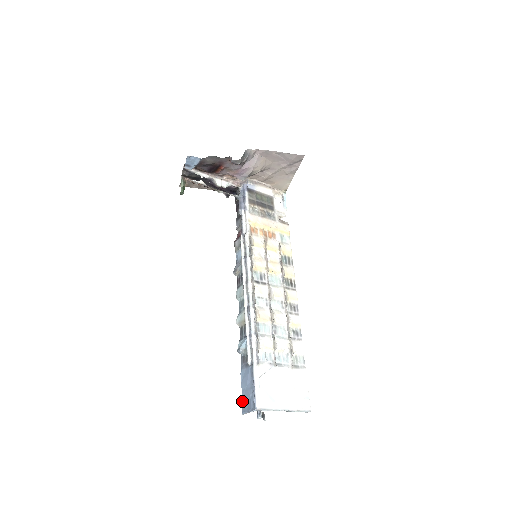
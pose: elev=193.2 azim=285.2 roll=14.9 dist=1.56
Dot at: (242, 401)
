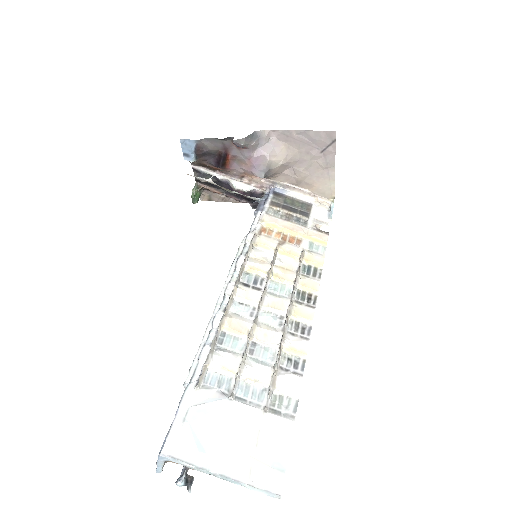
Dot at: occluded
